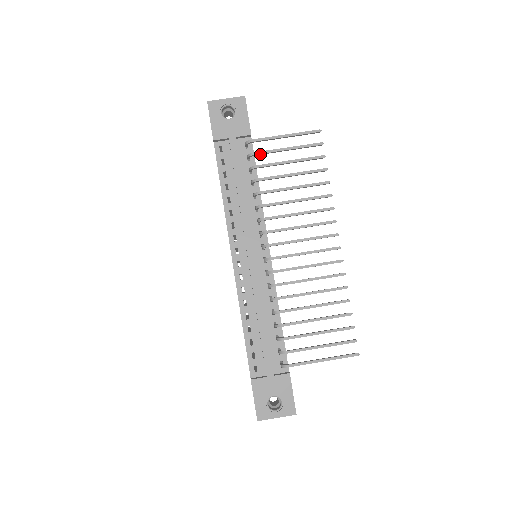
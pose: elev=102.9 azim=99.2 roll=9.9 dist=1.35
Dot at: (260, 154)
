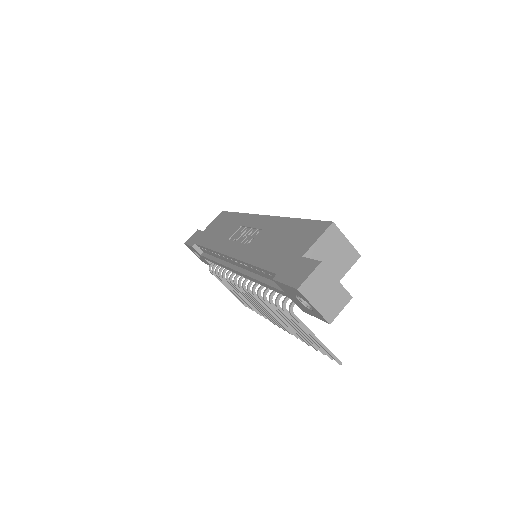
Dot at: (289, 314)
